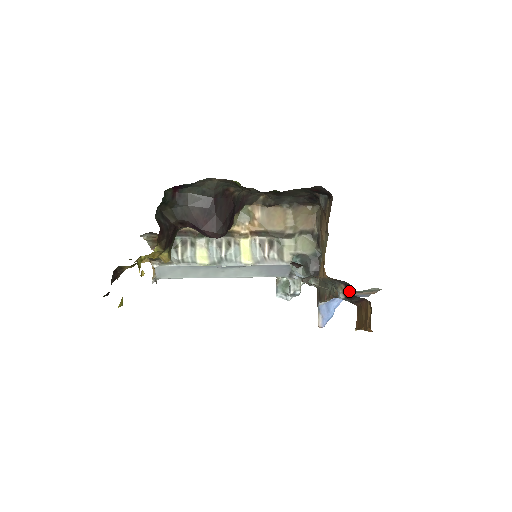
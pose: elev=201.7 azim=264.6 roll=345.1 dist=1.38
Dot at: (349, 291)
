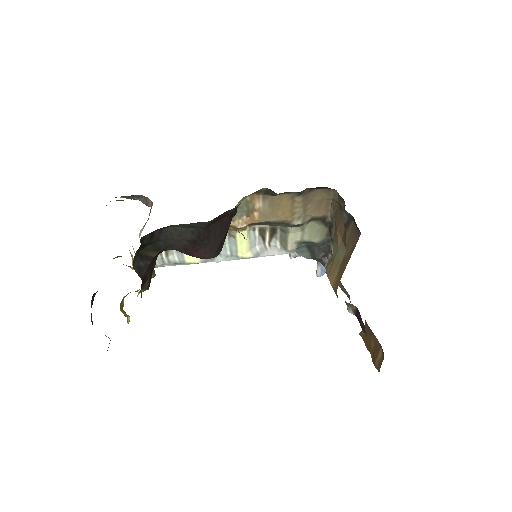
Dot at: (361, 320)
